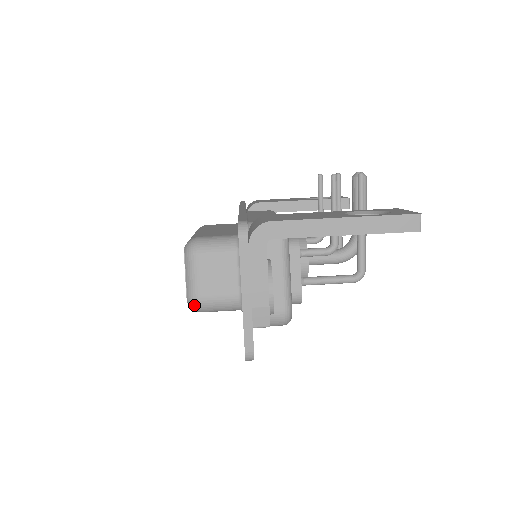
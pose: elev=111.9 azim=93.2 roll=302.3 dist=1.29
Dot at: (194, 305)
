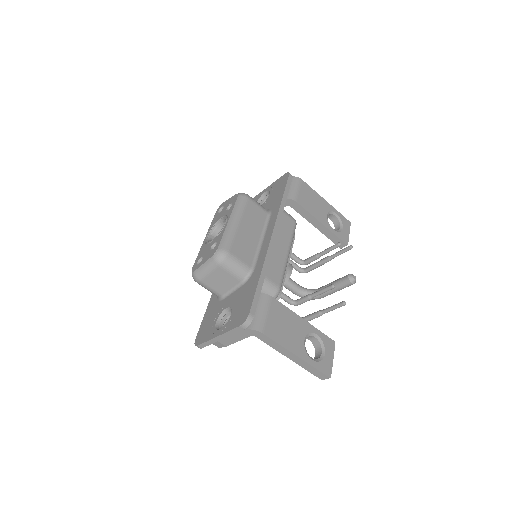
Dot at: (194, 279)
